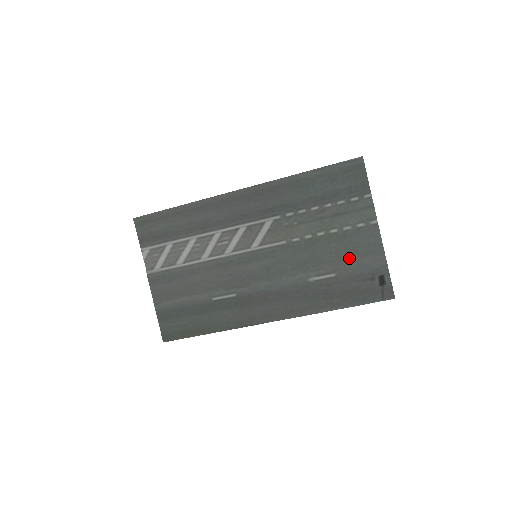
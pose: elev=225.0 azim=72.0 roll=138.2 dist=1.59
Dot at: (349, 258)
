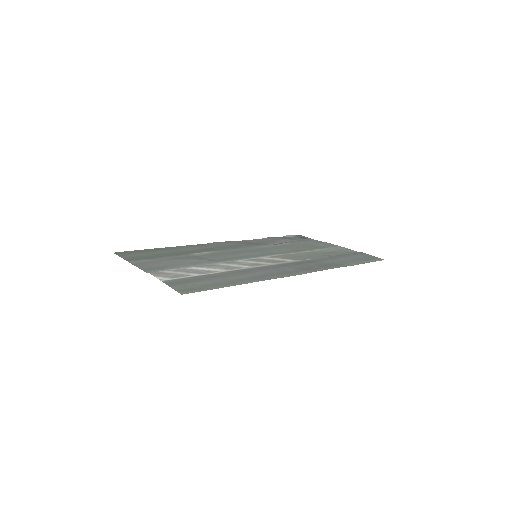
Dot at: (304, 244)
